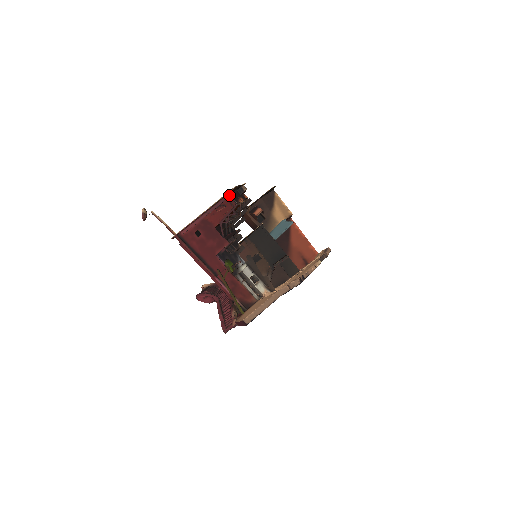
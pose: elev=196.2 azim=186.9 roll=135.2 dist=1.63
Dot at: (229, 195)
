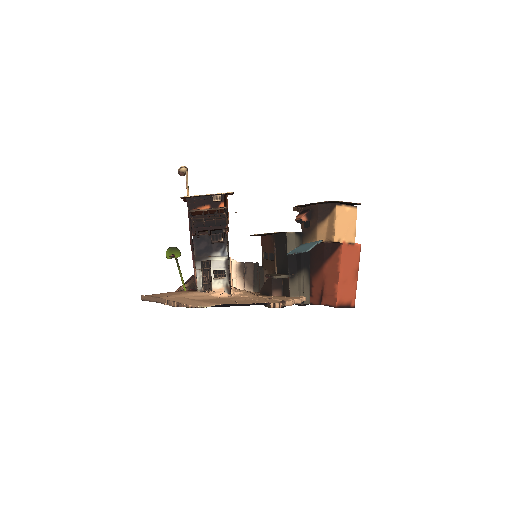
Dot at: (188, 199)
